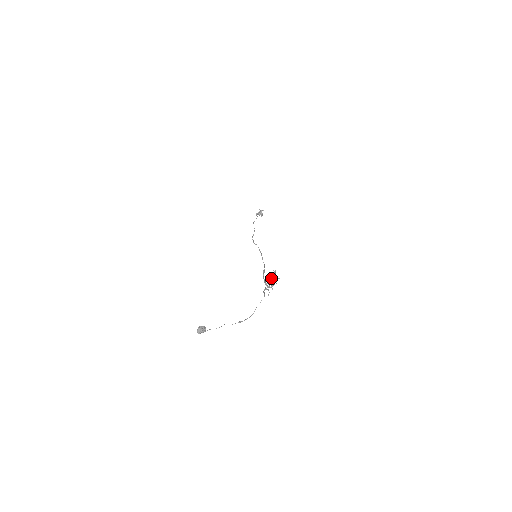
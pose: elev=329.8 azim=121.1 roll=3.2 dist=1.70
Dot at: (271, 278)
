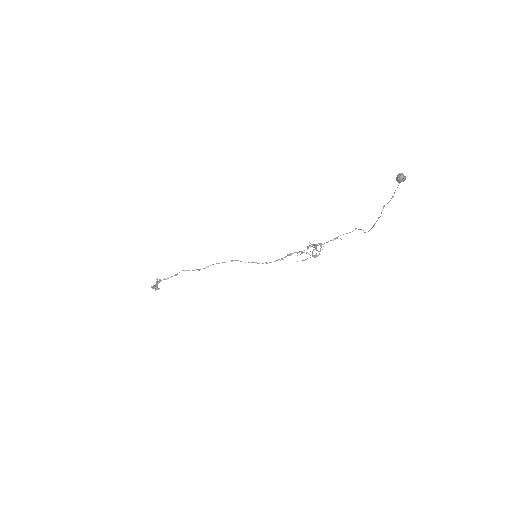
Dot at: (314, 246)
